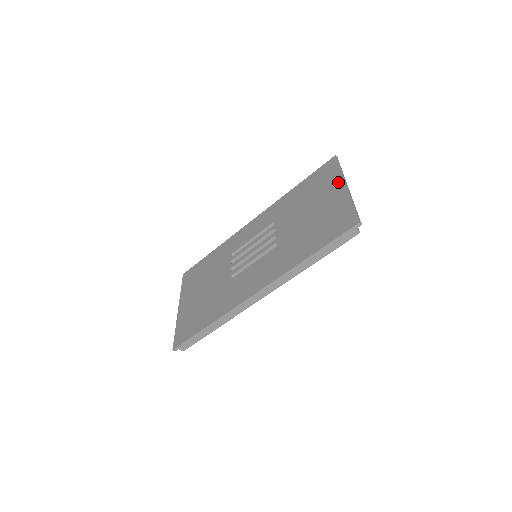
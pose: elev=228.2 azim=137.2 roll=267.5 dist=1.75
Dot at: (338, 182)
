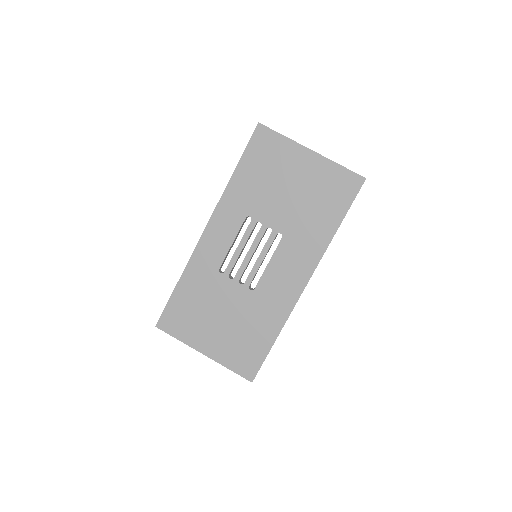
Dot at: (297, 150)
